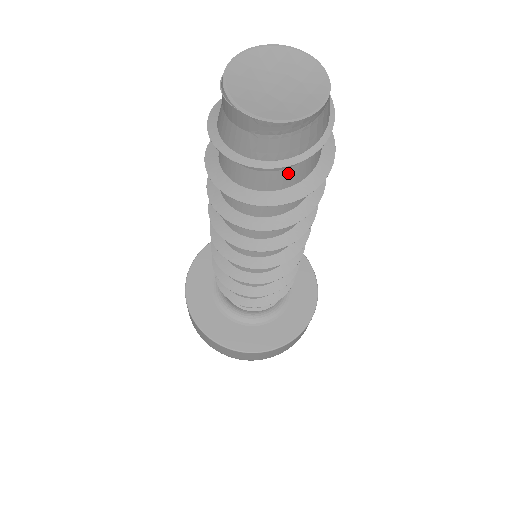
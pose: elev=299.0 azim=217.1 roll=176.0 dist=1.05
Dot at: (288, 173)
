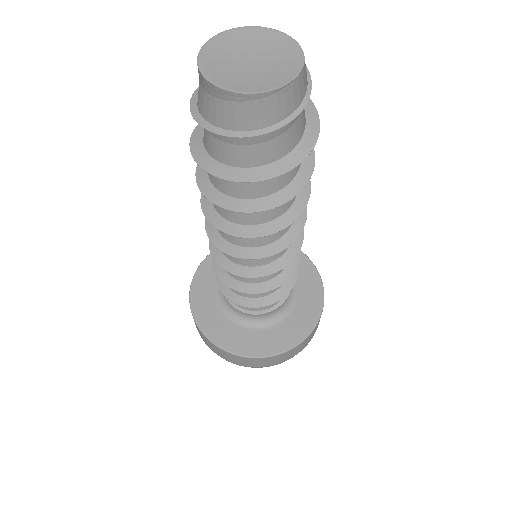
Dot at: (224, 147)
